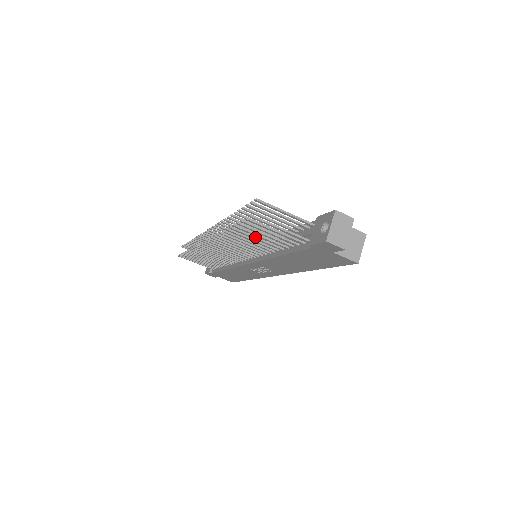
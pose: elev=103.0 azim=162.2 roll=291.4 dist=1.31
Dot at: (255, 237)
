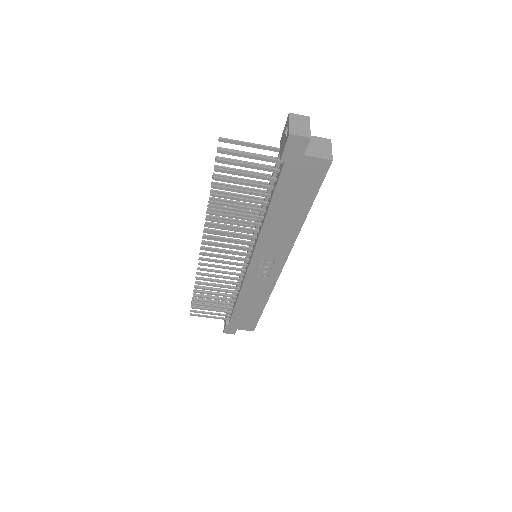
Dot at: (237, 197)
